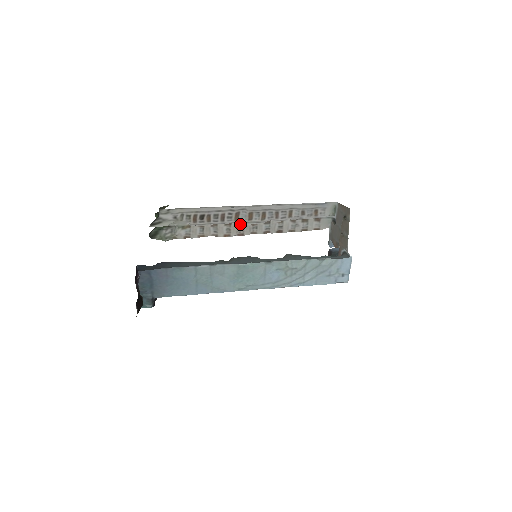
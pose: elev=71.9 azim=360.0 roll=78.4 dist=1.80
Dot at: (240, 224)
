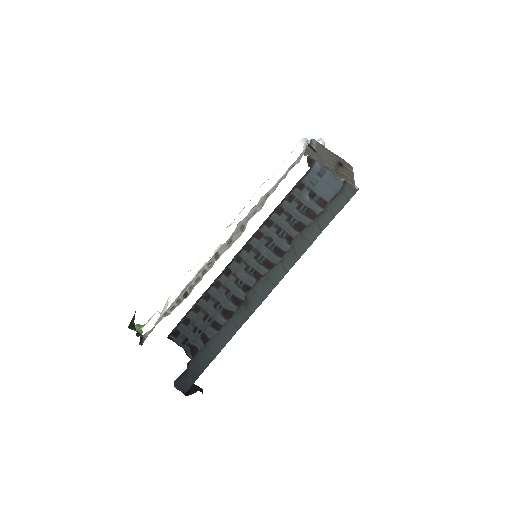
Dot at: occluded
